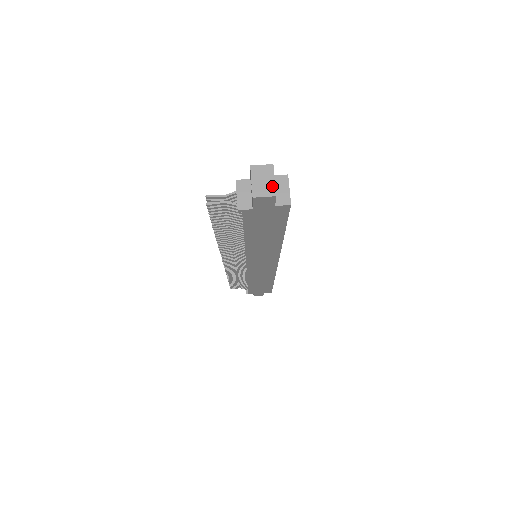
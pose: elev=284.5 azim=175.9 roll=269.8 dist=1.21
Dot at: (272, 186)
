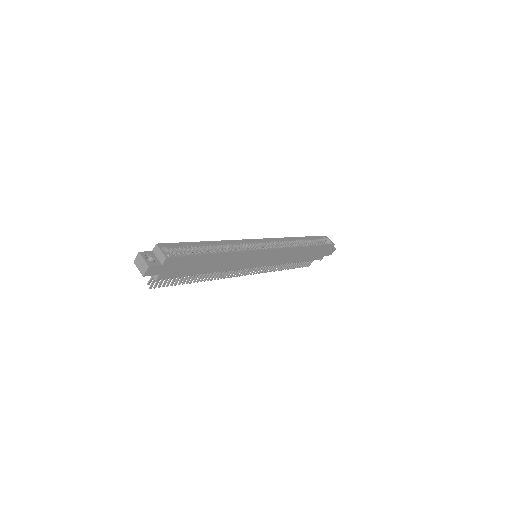
Dot at: (145, 263)
